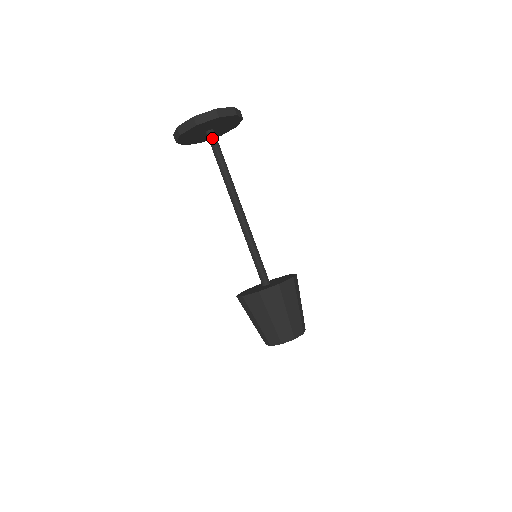
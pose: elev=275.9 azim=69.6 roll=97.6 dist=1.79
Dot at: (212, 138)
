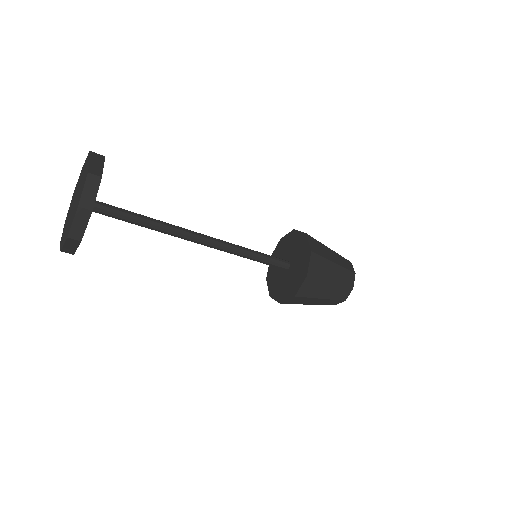
Dot at: (100, 211)
